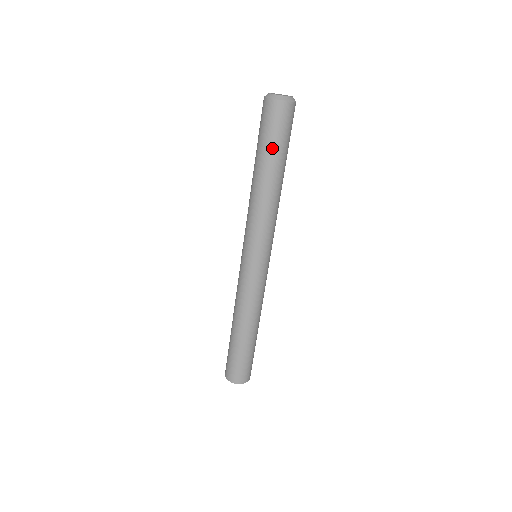
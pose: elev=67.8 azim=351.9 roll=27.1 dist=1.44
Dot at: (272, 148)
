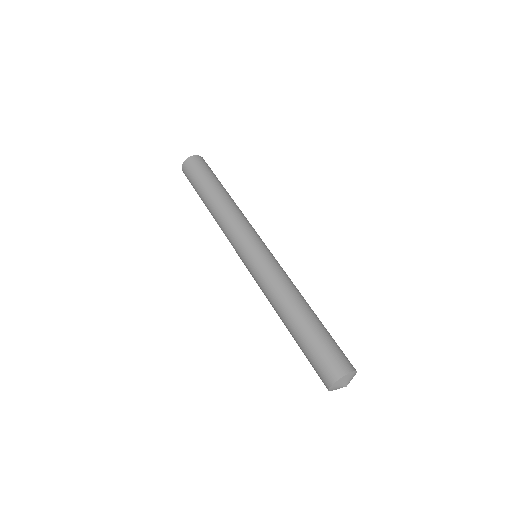
Dot at: (215, 177)
